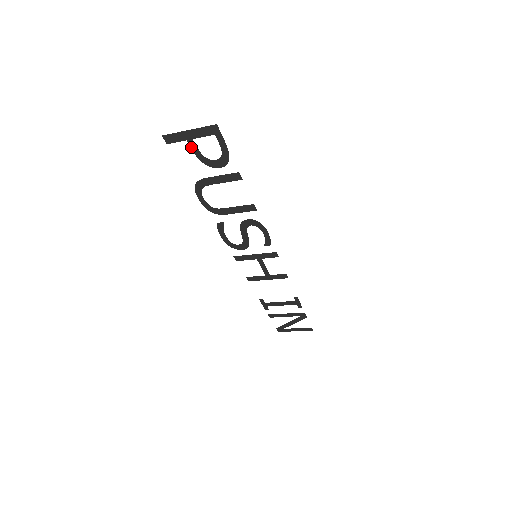
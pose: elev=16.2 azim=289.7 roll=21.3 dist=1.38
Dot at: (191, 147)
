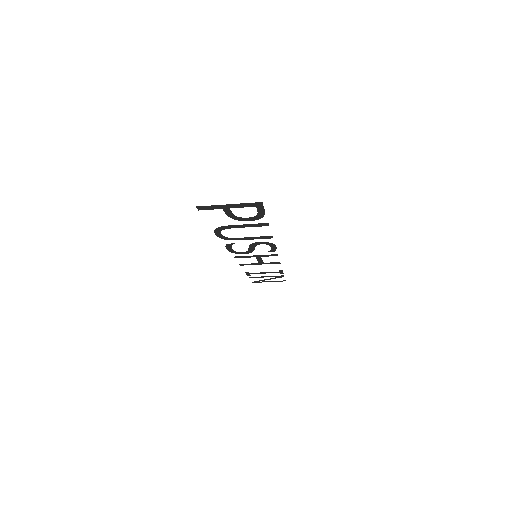
Dot at: (225, 212)
